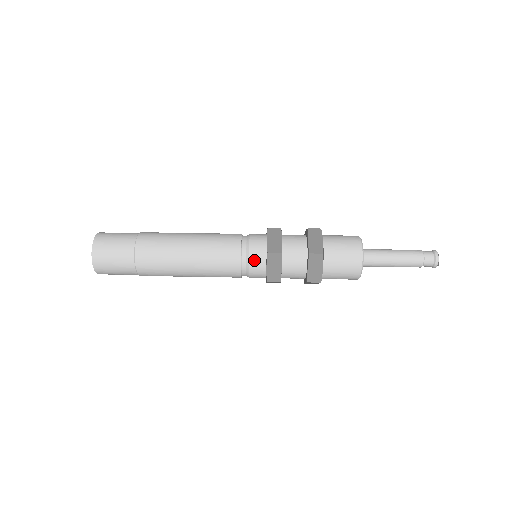
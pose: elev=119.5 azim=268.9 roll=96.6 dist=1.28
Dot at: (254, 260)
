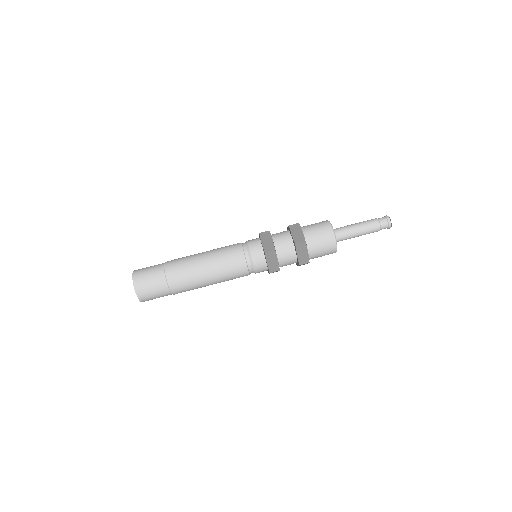
Dot at: (256, 260)
